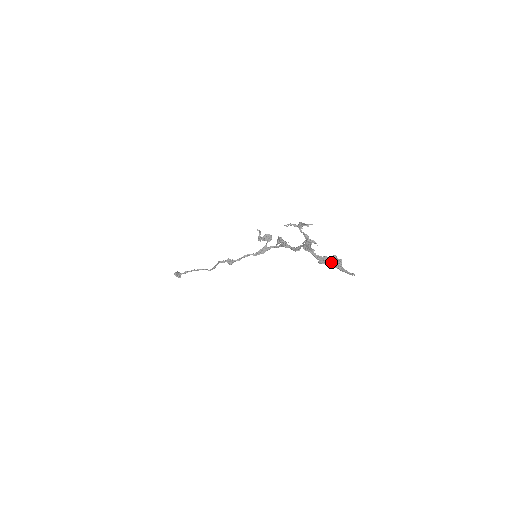
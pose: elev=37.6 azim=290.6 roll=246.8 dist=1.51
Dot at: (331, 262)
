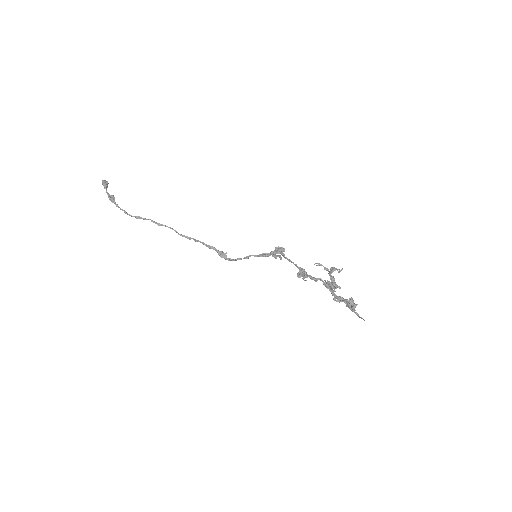
Dot at: (346, 302)
